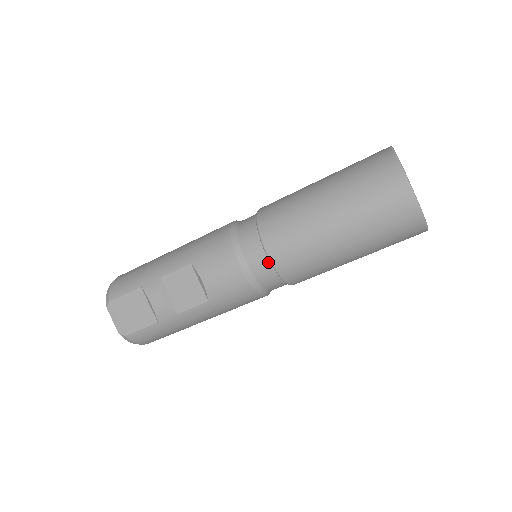
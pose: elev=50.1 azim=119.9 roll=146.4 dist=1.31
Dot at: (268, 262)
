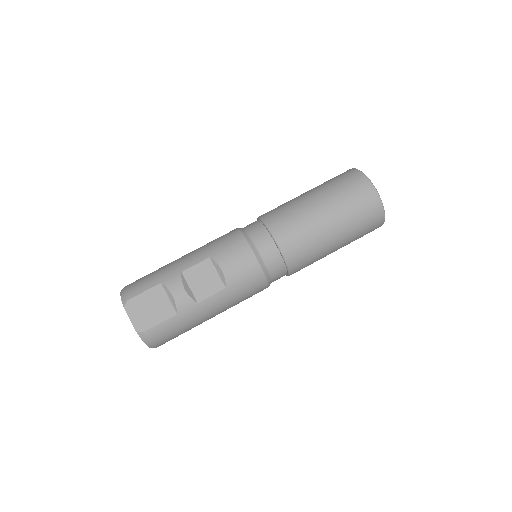
Dot at: (276, 249)
